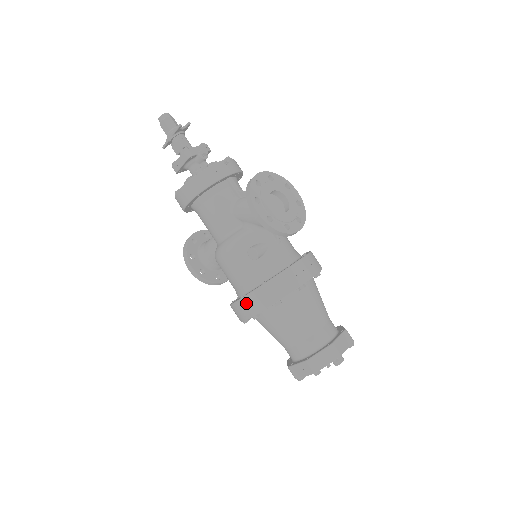
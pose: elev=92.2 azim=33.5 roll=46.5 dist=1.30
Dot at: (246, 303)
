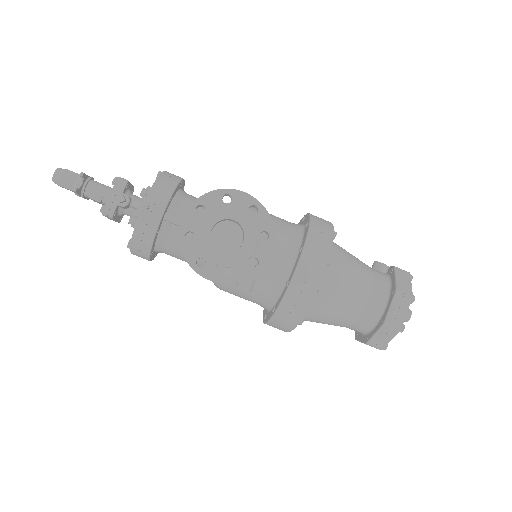
Dot at: occluded
